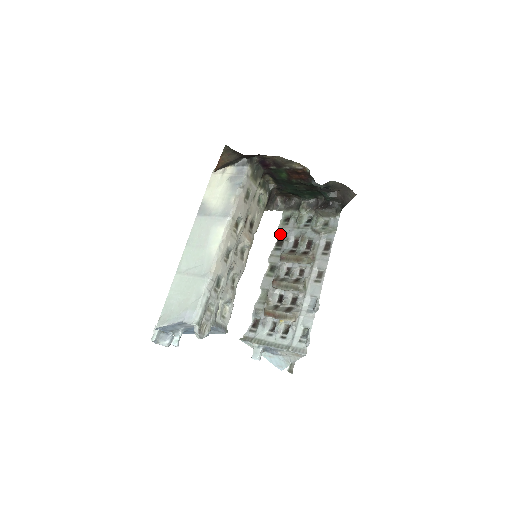
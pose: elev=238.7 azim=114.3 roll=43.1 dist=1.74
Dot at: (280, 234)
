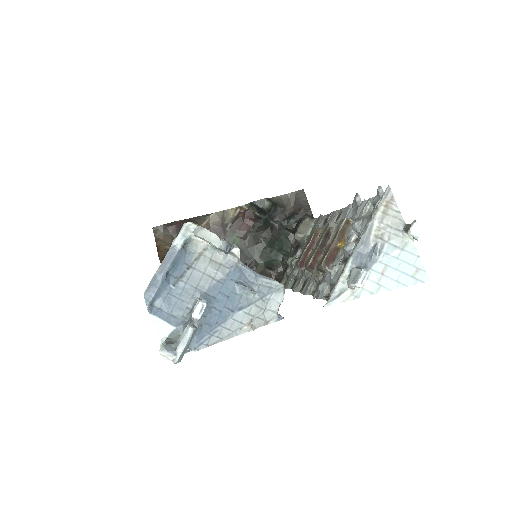
Dot at: (288, 283)
